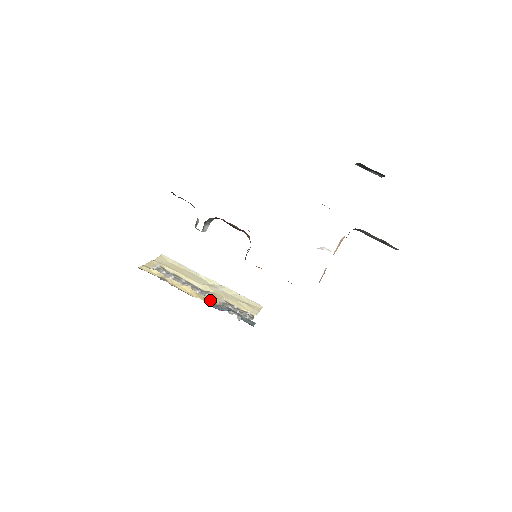
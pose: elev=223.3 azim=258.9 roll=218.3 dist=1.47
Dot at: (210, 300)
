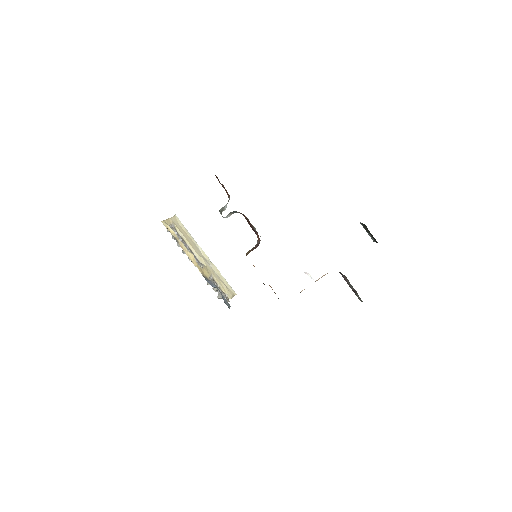
Dot at: (204, 273)
